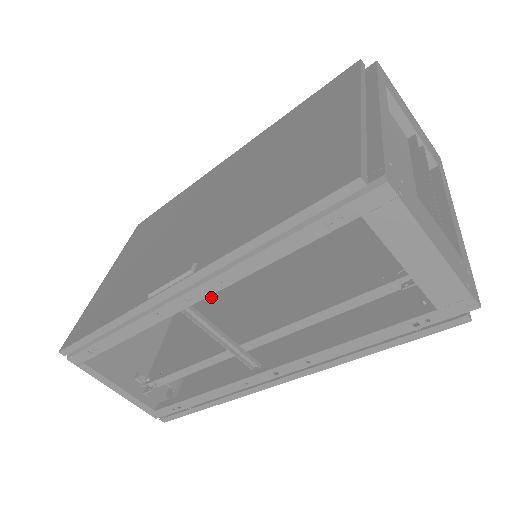
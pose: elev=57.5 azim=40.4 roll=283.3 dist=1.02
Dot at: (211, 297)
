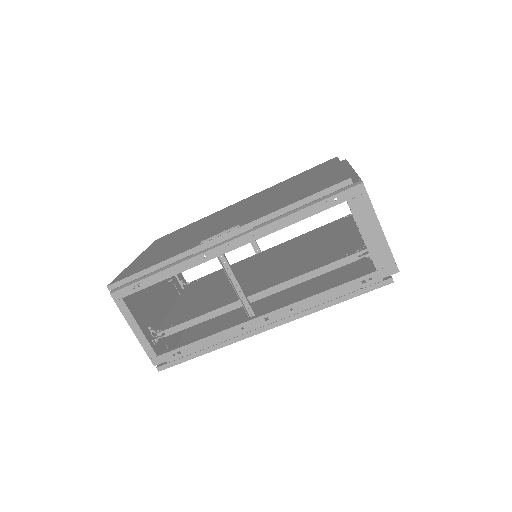
Dot at: (211, 288)
